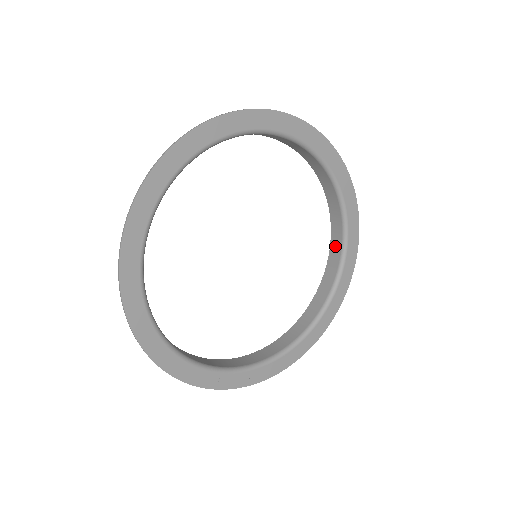
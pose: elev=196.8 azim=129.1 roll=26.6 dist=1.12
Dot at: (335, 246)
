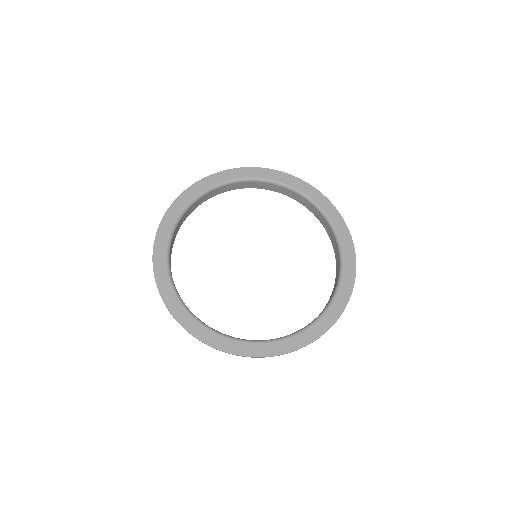
Dot at: (335, 249)
